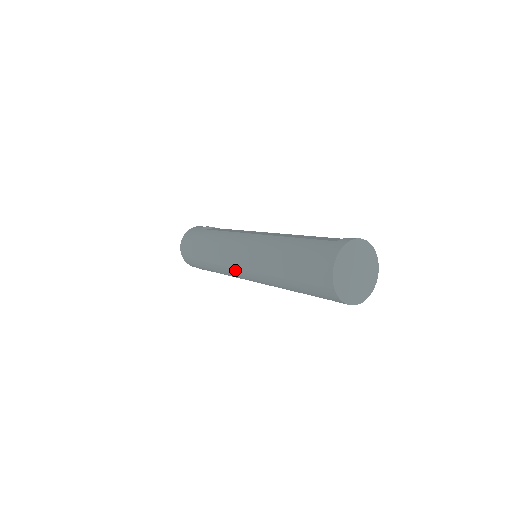
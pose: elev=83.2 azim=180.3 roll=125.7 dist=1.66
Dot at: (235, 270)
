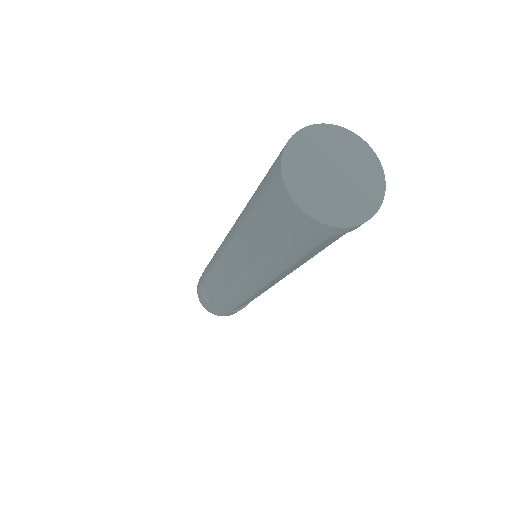
Dot at: (225, 237)
